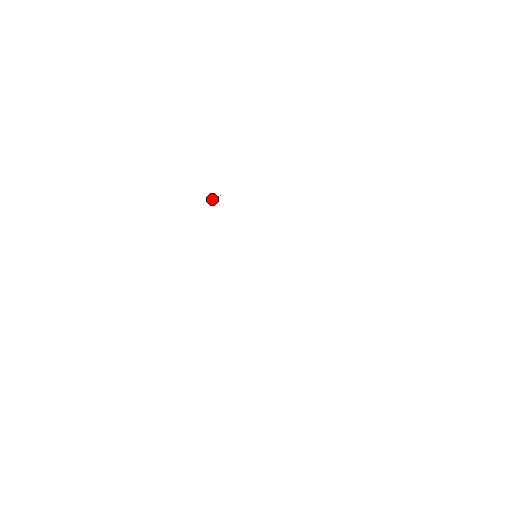
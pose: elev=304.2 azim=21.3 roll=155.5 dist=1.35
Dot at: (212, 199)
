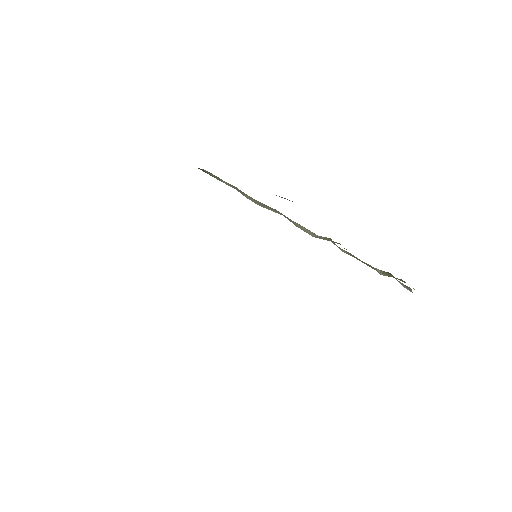
Dot at: occluded
